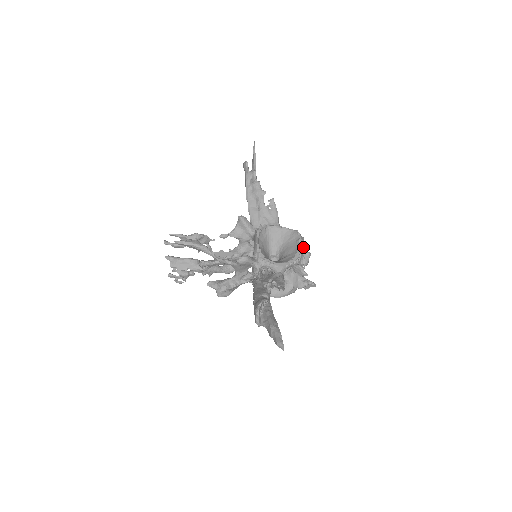
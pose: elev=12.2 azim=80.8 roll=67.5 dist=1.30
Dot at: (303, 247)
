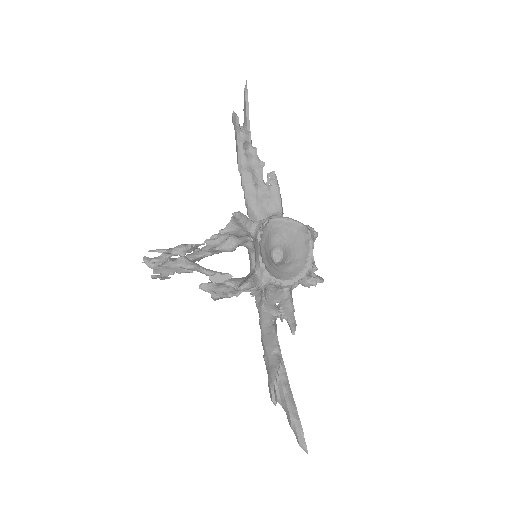
Dot at: (309, 228)
